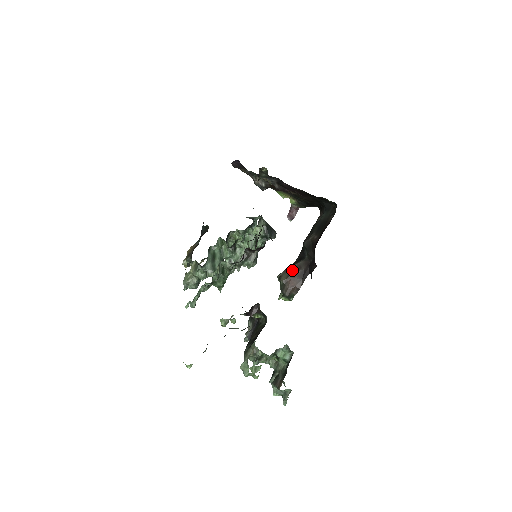
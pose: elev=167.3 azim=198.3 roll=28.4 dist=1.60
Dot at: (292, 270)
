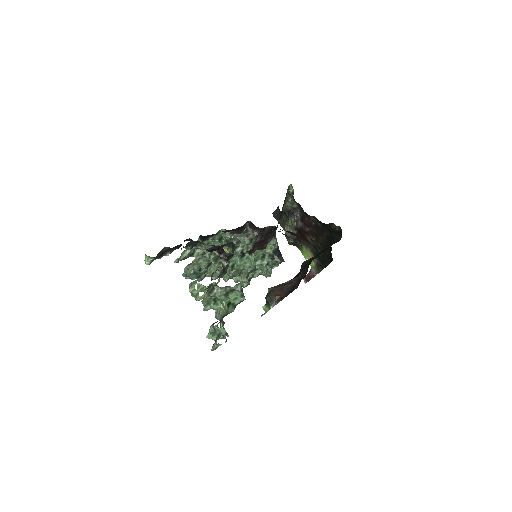
Dot at: (283, 284)
